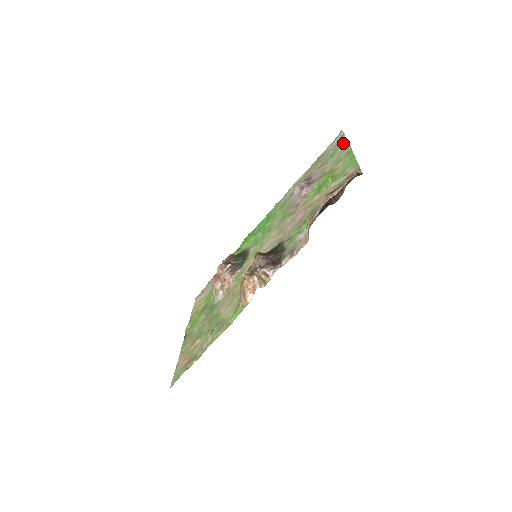
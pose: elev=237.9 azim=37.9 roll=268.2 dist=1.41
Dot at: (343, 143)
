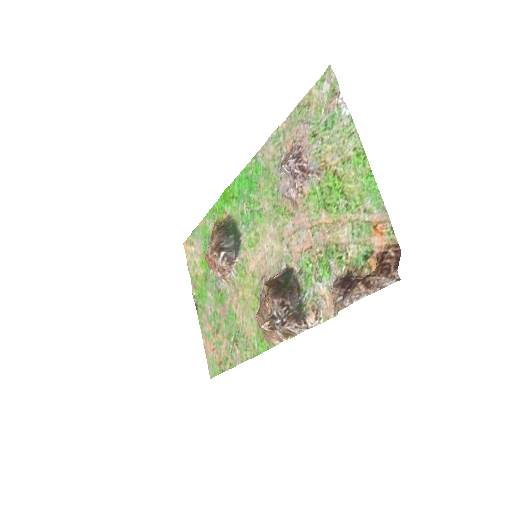
Dot at: (342, 113)
